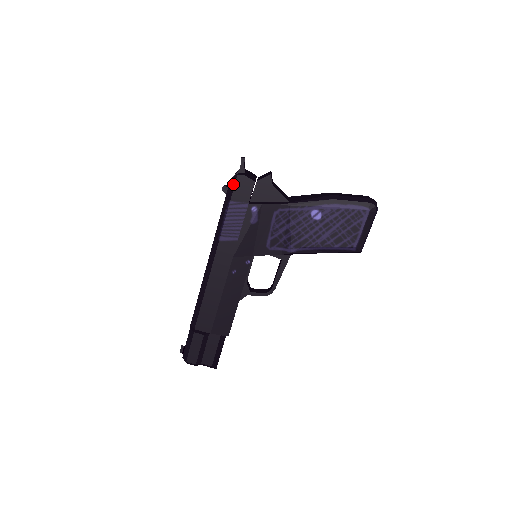
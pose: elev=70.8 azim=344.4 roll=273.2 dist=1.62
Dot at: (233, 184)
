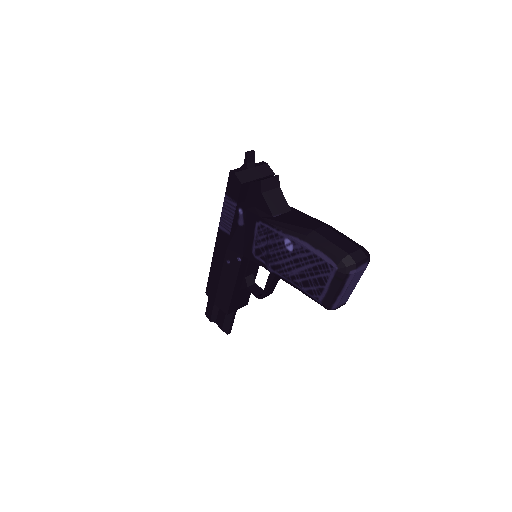
Dot at: (228, 178)
